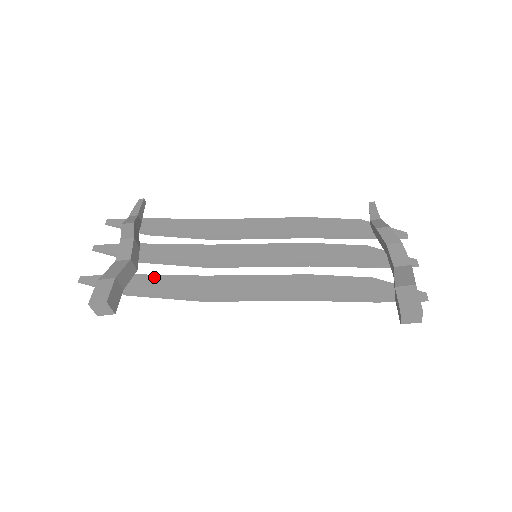
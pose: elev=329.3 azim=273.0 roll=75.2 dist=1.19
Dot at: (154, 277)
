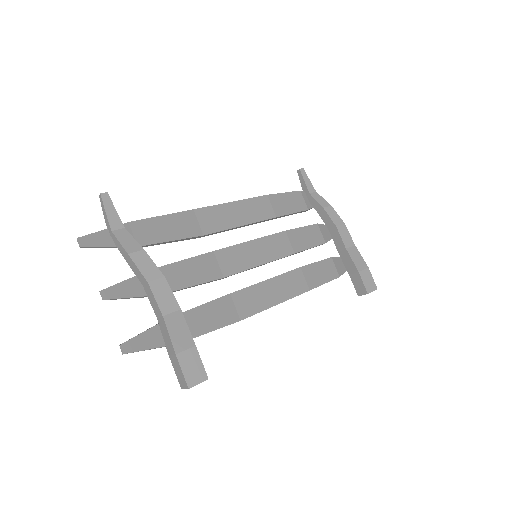
Dot at: (191, 313)
